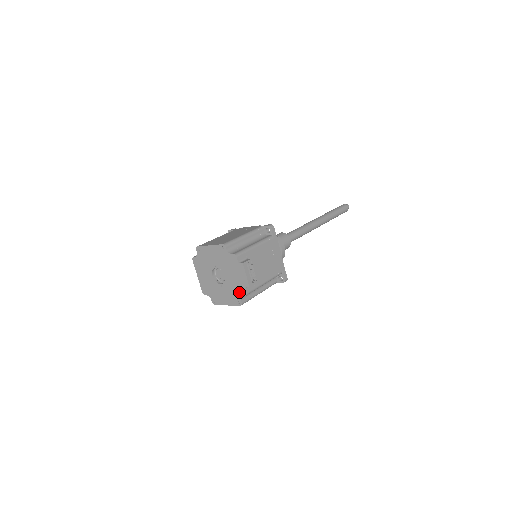
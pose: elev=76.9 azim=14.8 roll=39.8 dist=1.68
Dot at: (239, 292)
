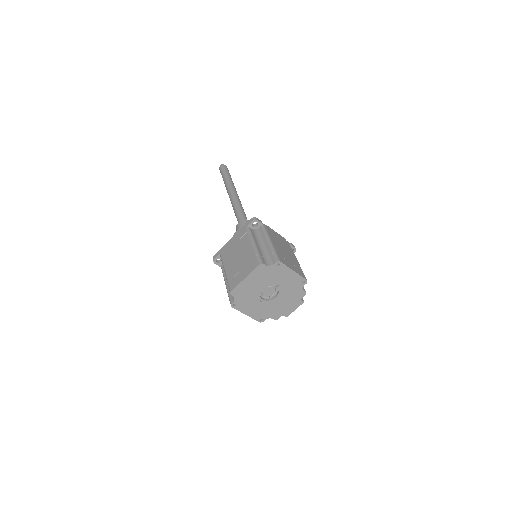
Dot at: (273, 314)
